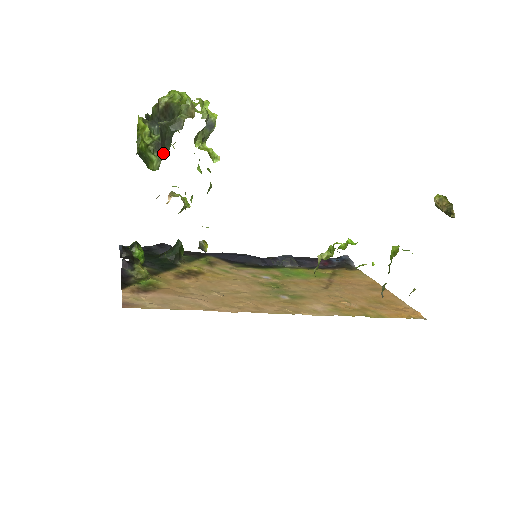
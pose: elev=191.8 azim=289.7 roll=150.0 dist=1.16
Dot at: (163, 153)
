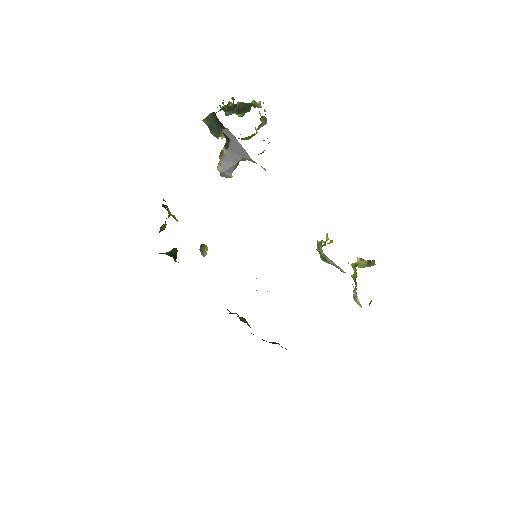
Dot at: (245, 112)
